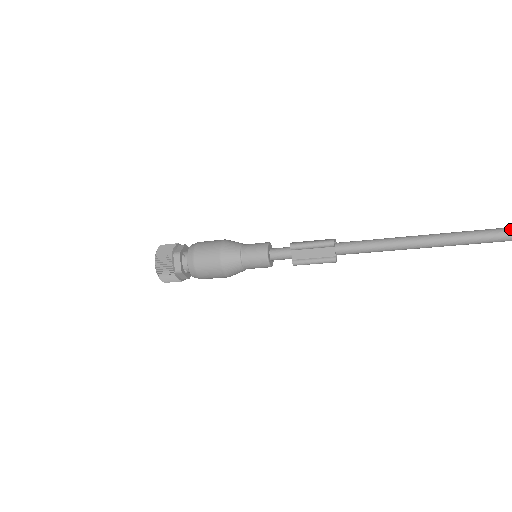
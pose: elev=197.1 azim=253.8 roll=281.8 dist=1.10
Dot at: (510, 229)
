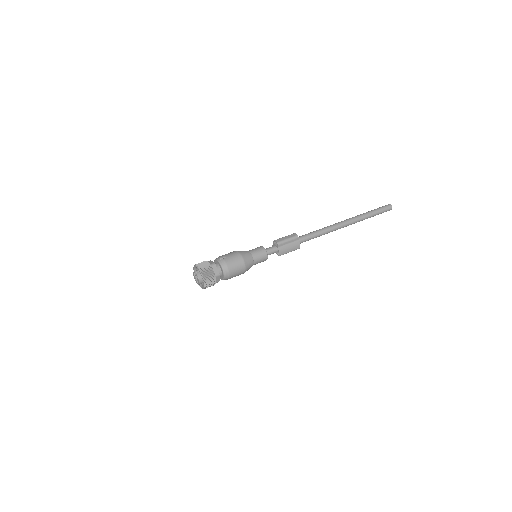
Dot at: occluded
